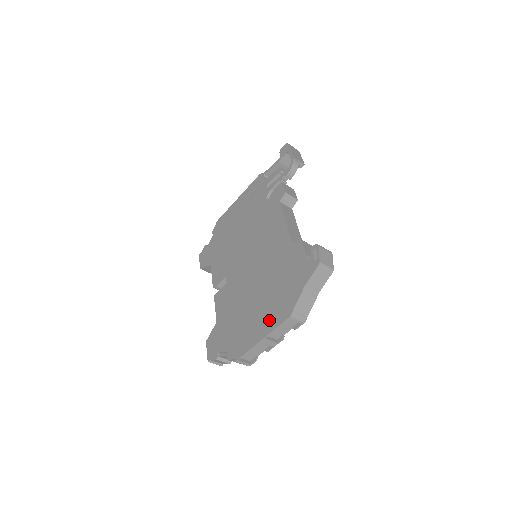
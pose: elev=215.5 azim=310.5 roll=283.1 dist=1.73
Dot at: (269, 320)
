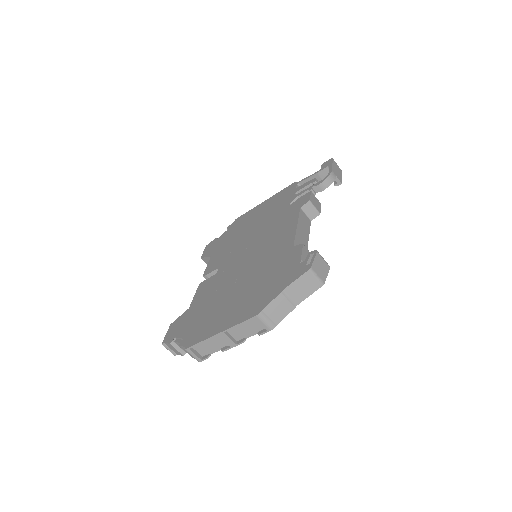
Dot at: (236, 315)
